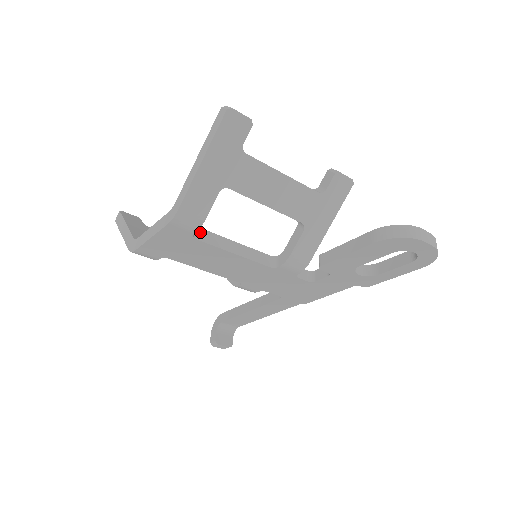
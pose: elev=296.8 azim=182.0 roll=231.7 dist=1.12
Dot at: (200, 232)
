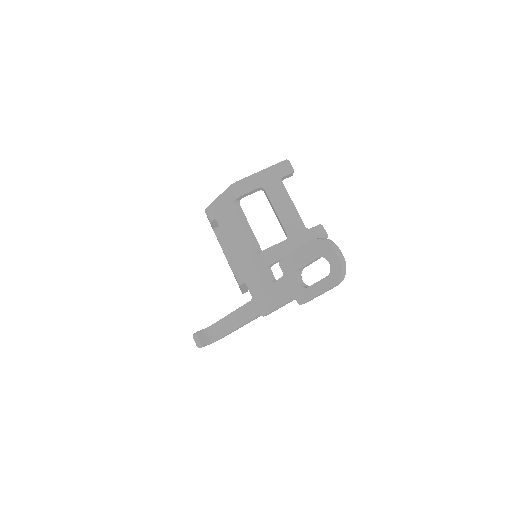
Dot at: (239, 207)
